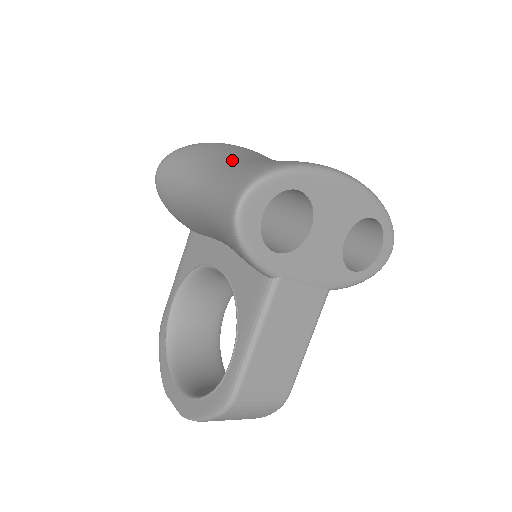
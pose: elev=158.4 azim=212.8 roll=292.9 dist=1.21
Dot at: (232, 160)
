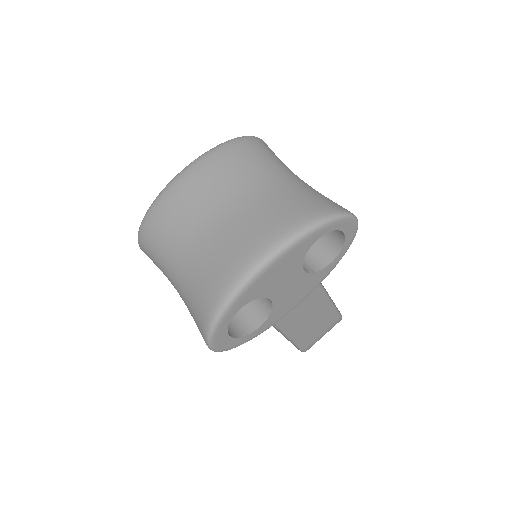
Dot at: (180, 266)
